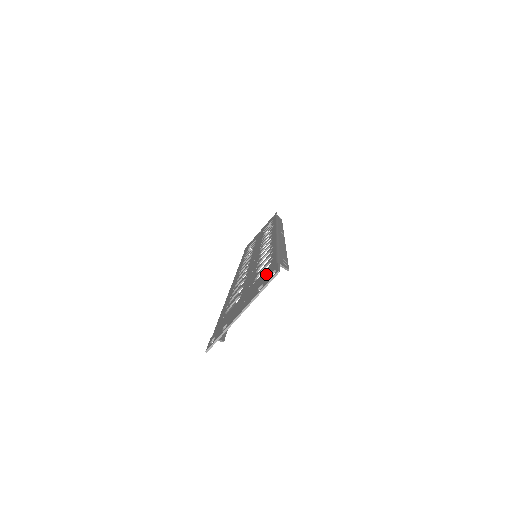
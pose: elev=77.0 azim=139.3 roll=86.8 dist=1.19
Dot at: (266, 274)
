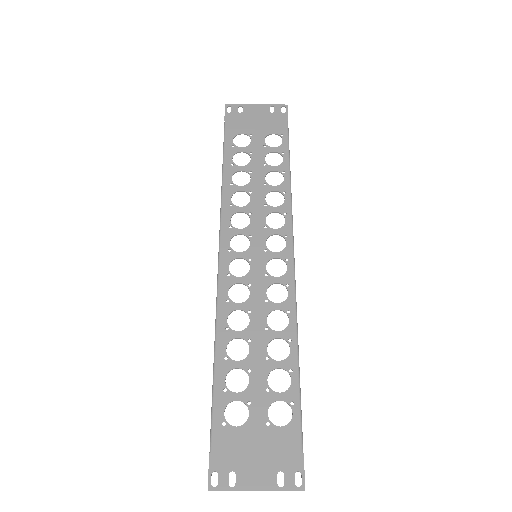
Dot at: (288, 449)
